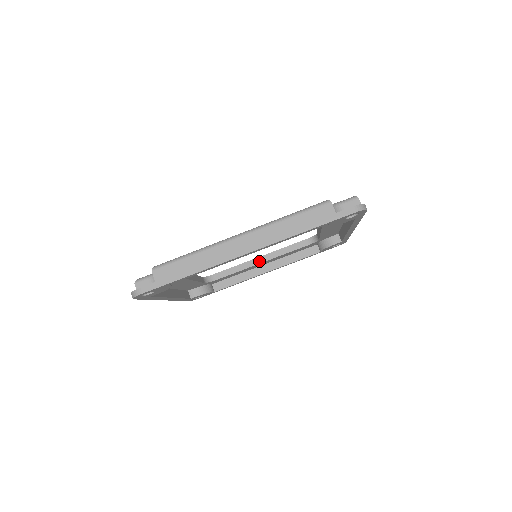
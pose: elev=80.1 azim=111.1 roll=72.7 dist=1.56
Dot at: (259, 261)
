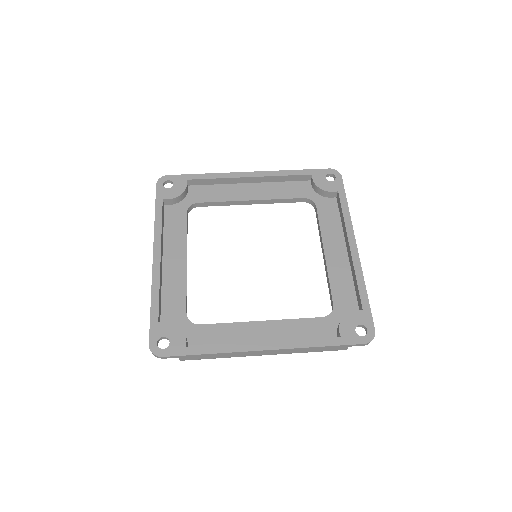
Dot at: (258, 322)
